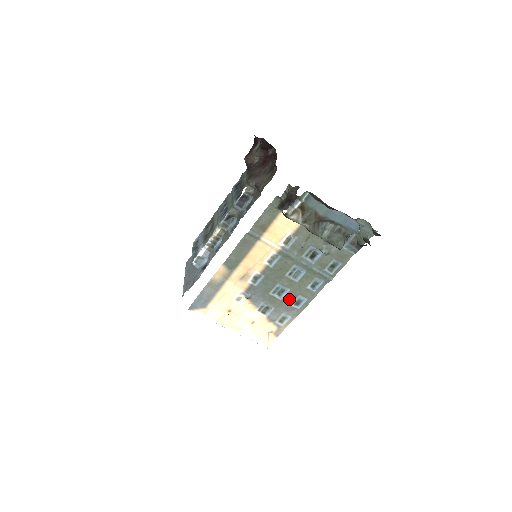
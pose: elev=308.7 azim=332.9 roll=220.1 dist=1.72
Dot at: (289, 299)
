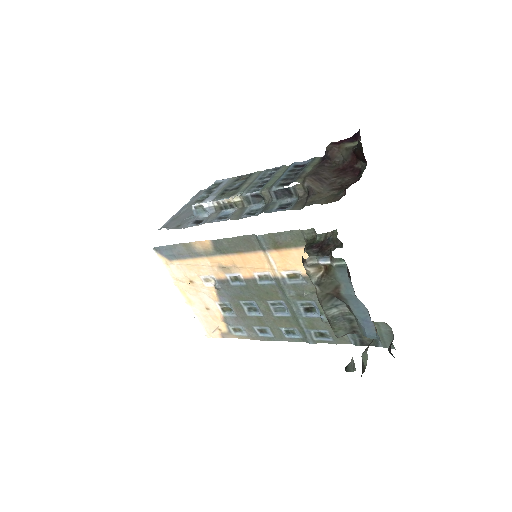
Dot at: (256, 321)
